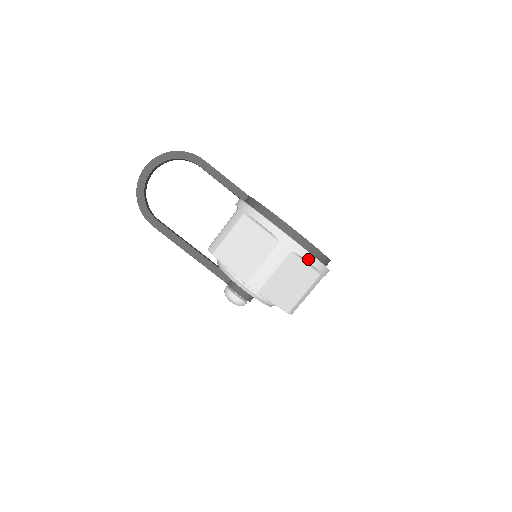
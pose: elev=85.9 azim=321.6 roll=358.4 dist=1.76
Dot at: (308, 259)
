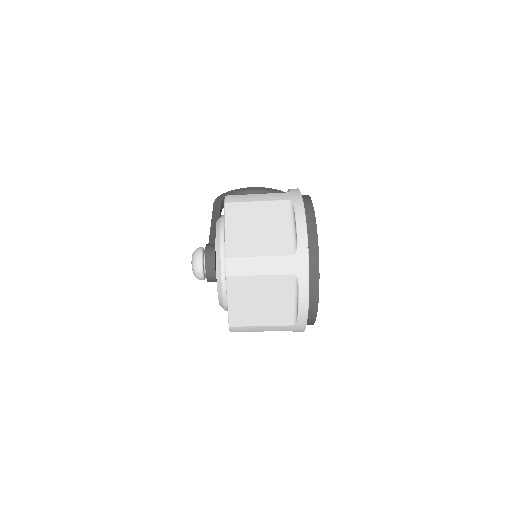
Dot at: (298, 217)
